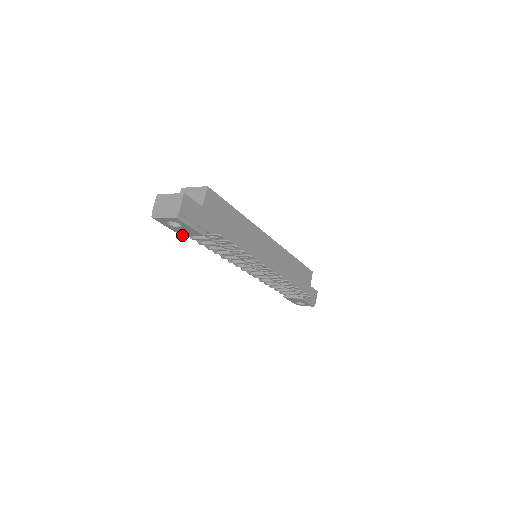
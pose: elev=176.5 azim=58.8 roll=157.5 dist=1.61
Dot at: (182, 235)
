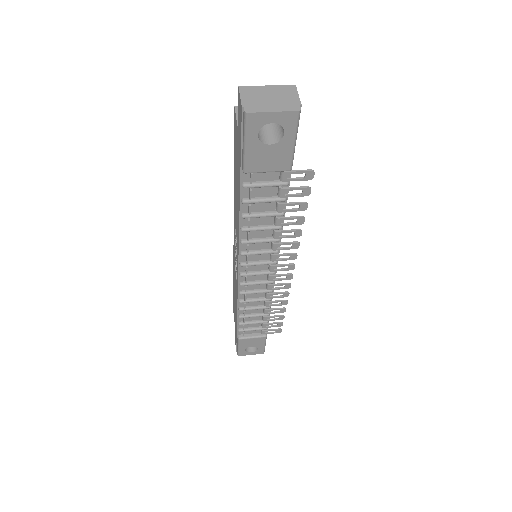
Dot at: (248, 171)
